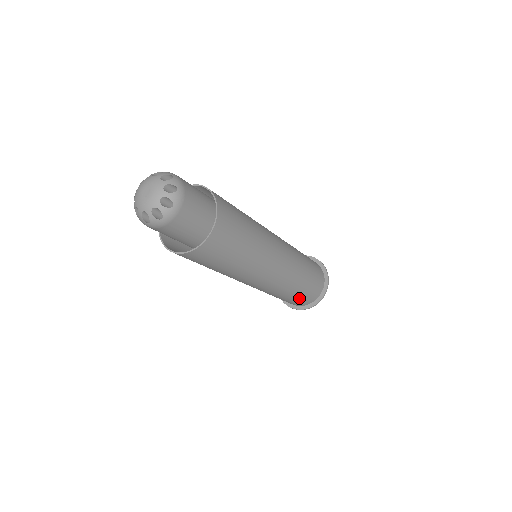
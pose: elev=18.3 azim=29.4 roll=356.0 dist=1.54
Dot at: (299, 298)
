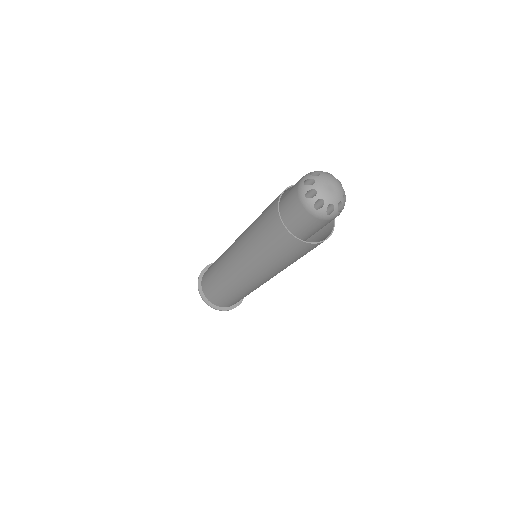
Dot at: occluded
